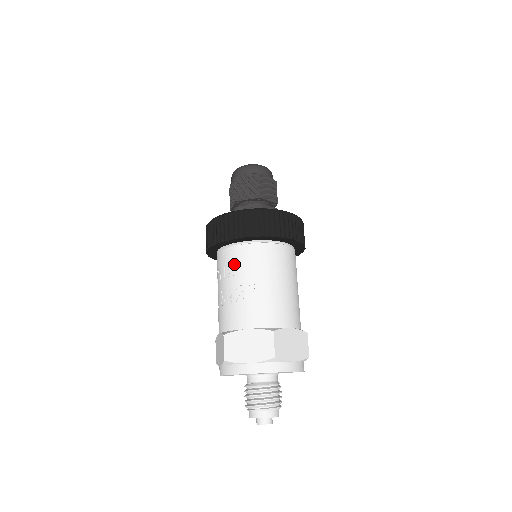
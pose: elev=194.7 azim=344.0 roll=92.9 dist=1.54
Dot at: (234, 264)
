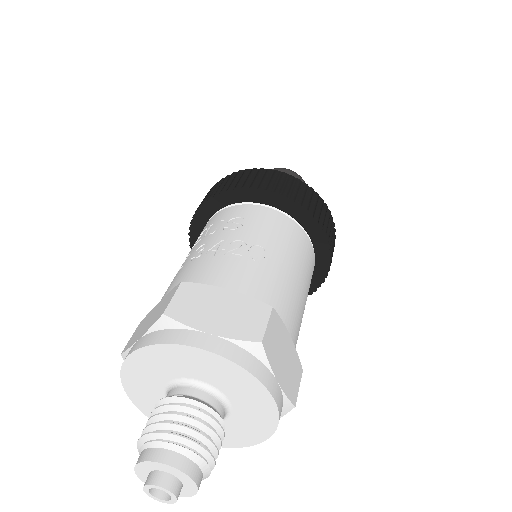
Dot at: (240, 219)
